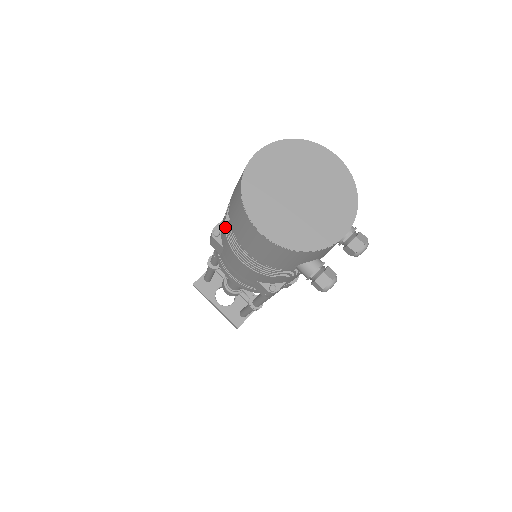
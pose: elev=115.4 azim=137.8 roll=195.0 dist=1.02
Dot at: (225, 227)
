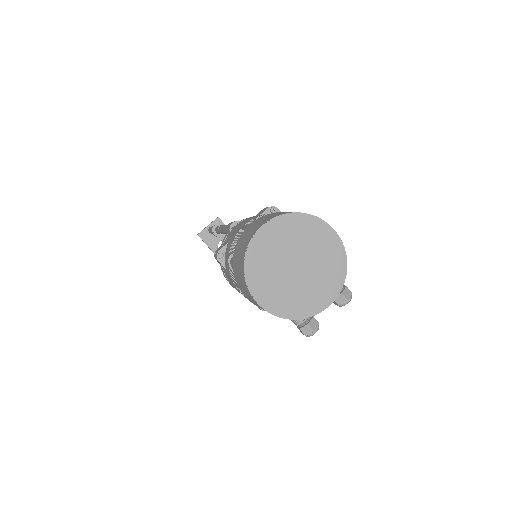
Dot at: (229, 262)
